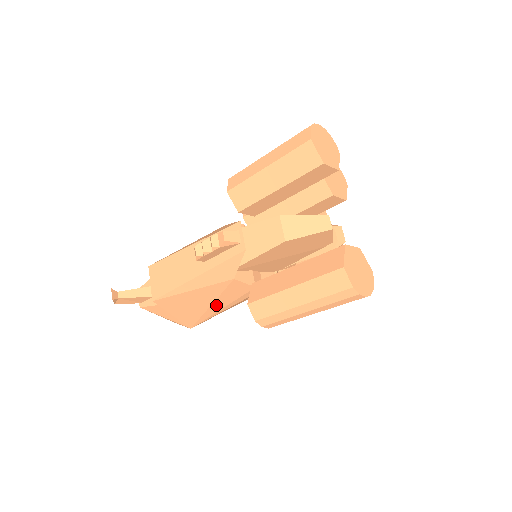
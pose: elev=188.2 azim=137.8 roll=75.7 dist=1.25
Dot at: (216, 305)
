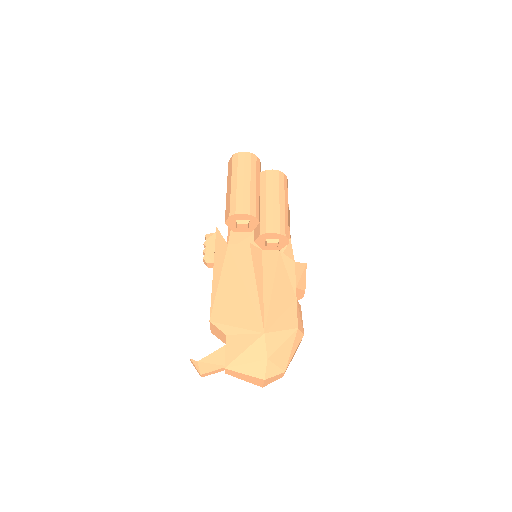
Dot at: (247, 281)
